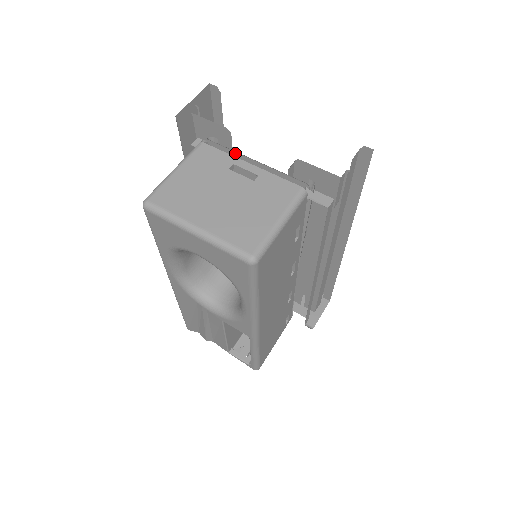
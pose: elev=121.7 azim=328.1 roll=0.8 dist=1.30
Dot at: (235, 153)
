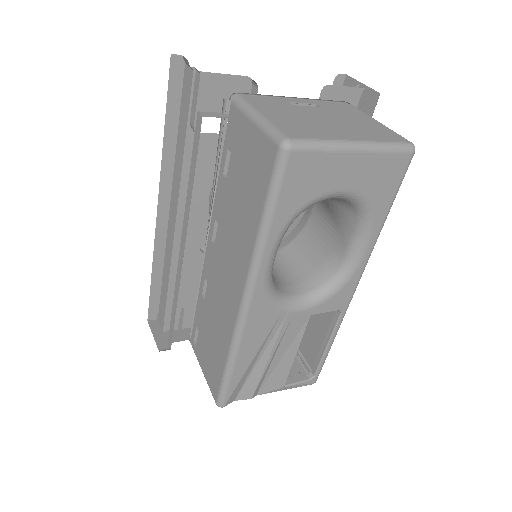
Dot at: occluded
